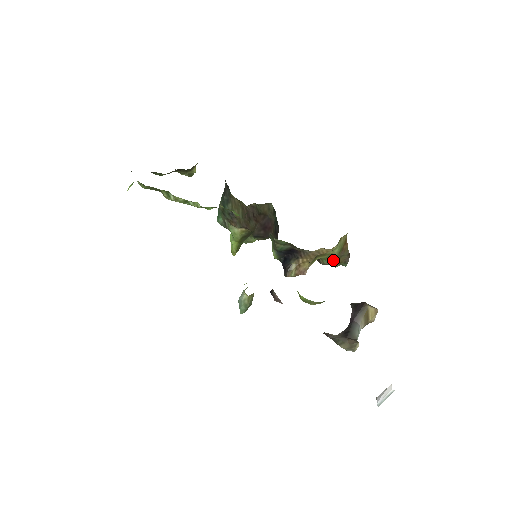
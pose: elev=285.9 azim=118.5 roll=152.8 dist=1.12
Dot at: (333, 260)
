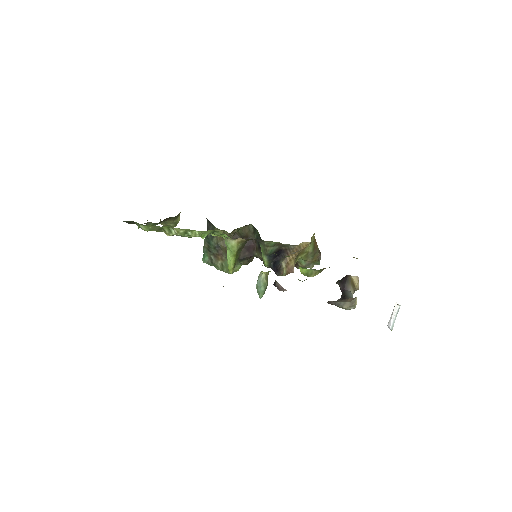
Dot at: (309, 259)
